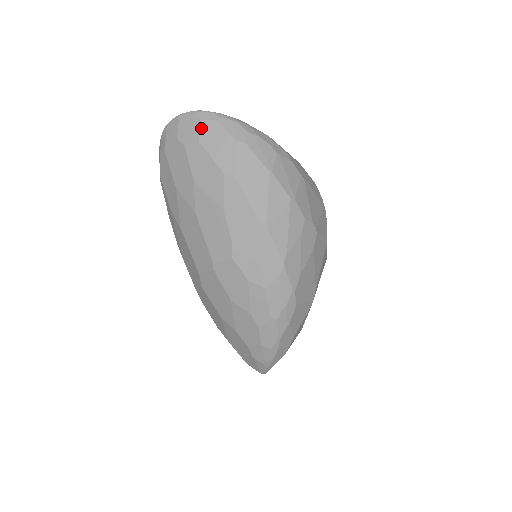
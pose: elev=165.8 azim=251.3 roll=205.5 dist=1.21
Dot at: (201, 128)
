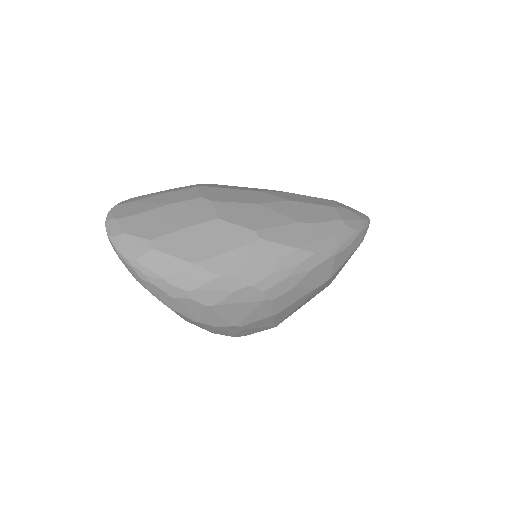
Dot at: occluded
